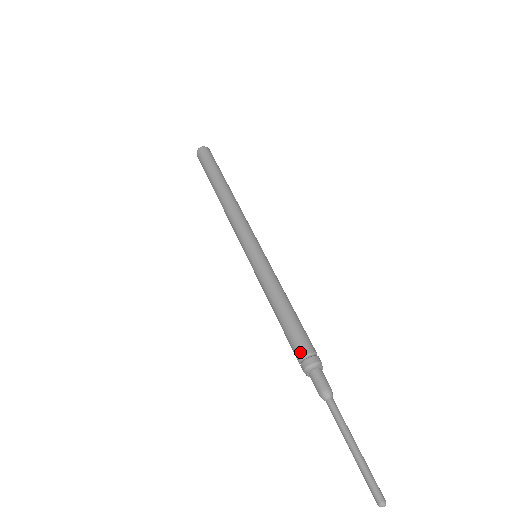
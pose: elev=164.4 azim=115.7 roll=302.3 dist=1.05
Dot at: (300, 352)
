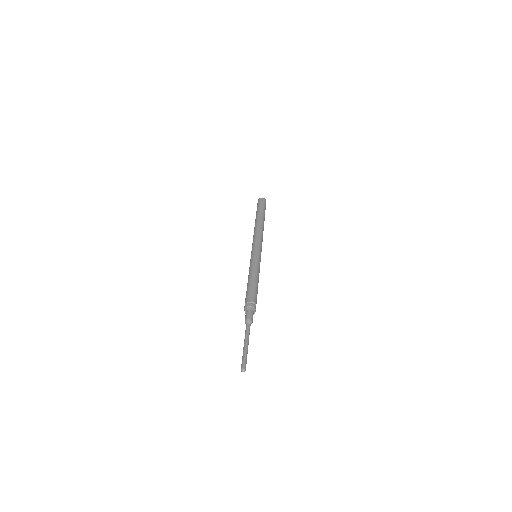
Dot at: (246, 301)
